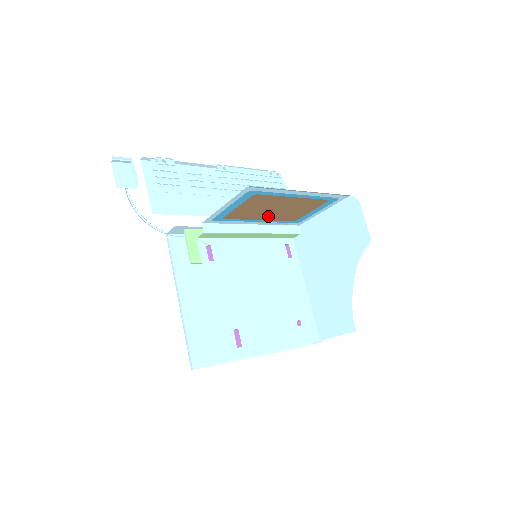
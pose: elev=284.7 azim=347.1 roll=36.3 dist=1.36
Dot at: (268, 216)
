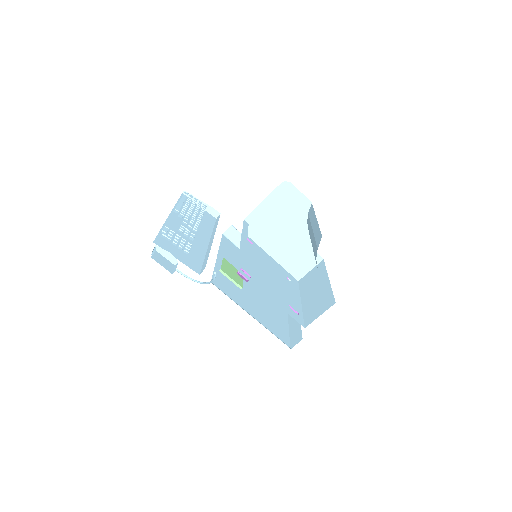
Dot at: occluded
